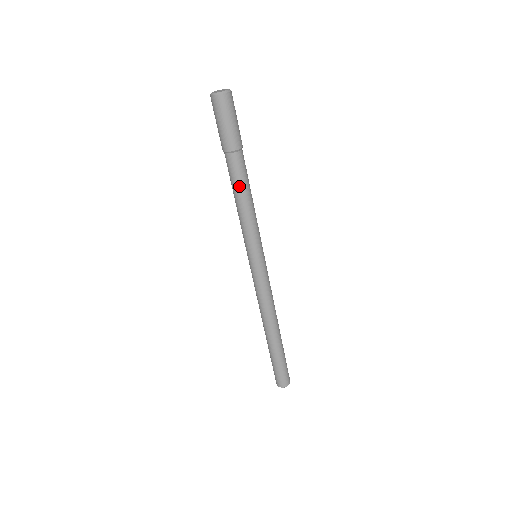
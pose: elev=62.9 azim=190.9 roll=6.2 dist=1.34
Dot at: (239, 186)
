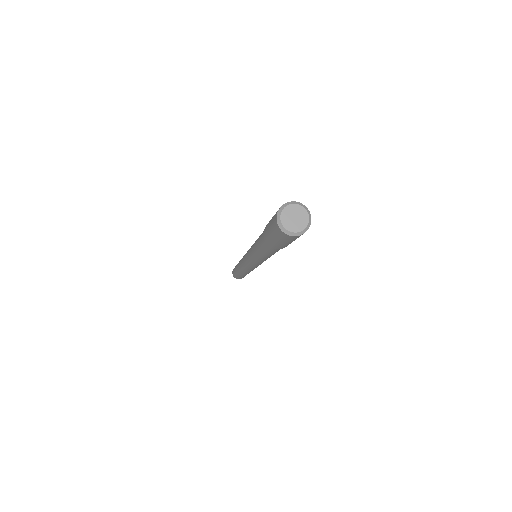
Dot at: occluded
